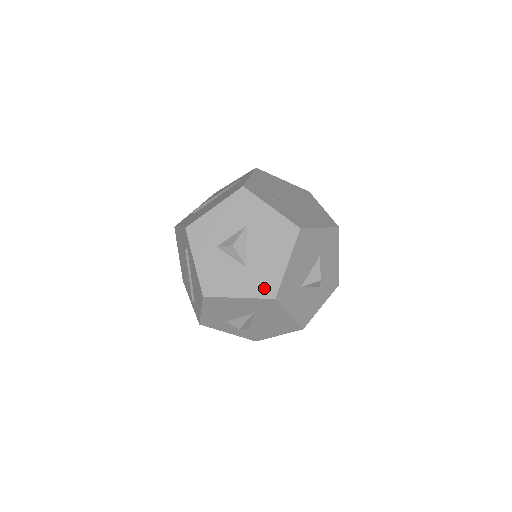
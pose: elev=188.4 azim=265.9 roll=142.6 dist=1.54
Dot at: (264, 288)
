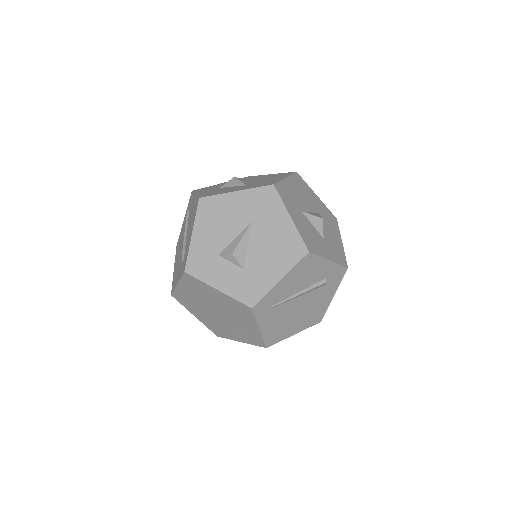
Dot at: (262, 185)
